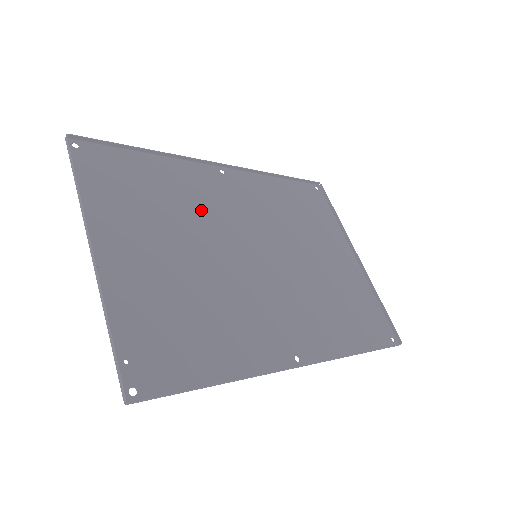
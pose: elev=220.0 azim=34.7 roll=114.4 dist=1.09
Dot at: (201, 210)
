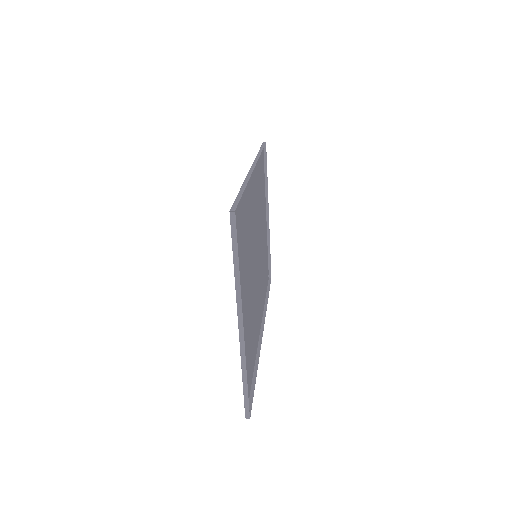
Dot at: (250, 232)
